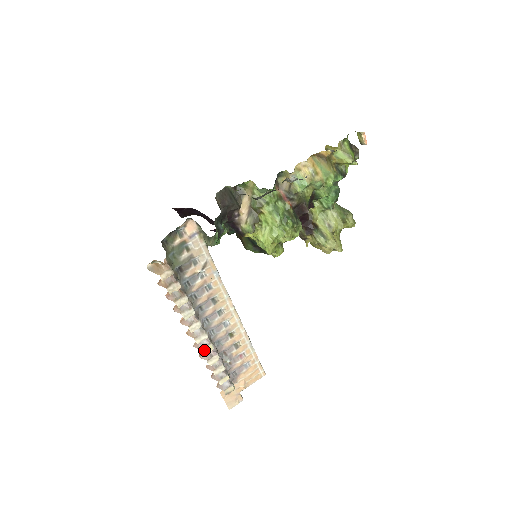
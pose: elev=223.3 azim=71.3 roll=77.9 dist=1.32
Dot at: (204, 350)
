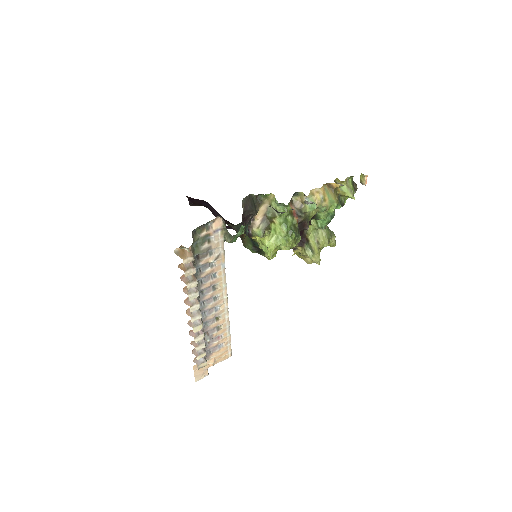
Dot at: (195, 328)
